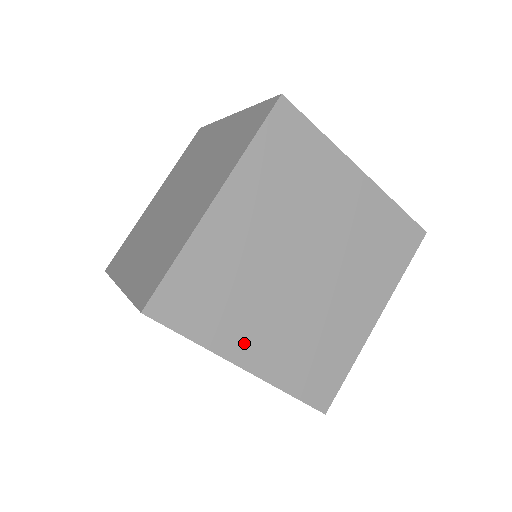
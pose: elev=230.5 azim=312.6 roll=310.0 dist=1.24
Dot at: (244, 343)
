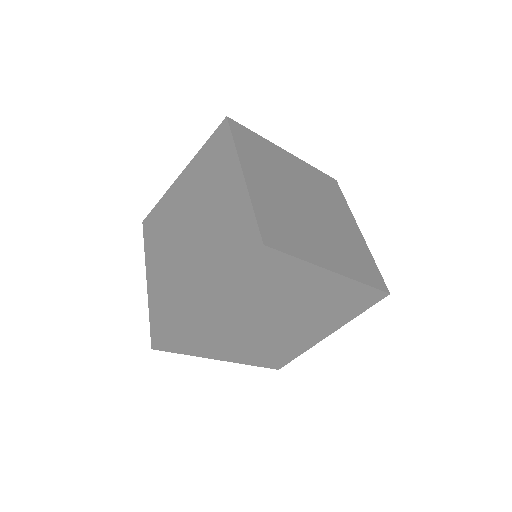
Dot at: (222, 352)
